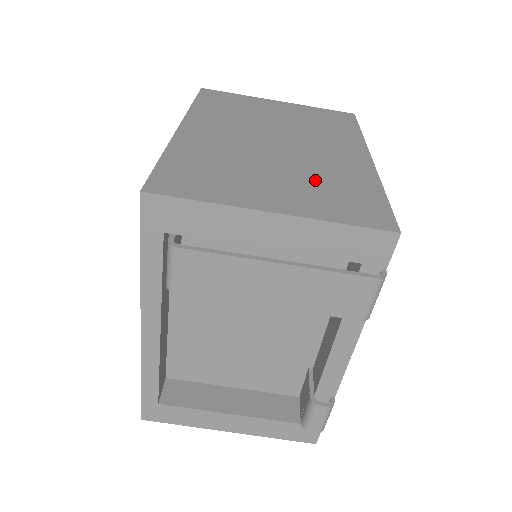
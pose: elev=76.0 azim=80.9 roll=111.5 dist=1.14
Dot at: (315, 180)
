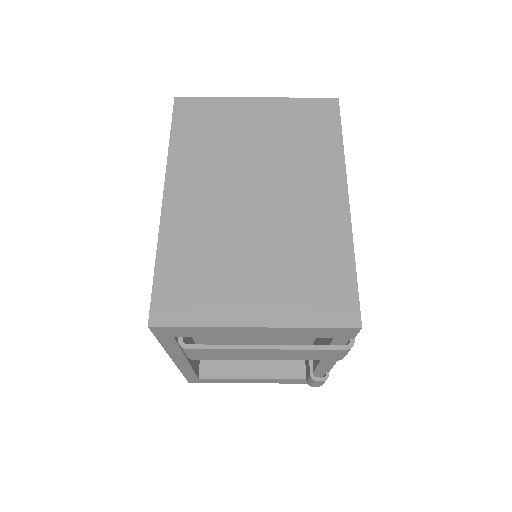
Dot at: (292, 261)
